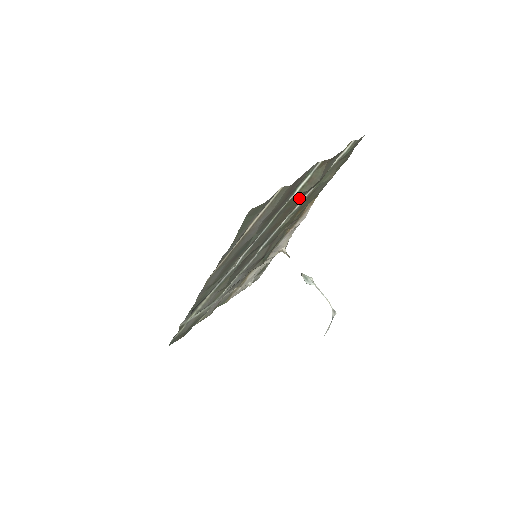
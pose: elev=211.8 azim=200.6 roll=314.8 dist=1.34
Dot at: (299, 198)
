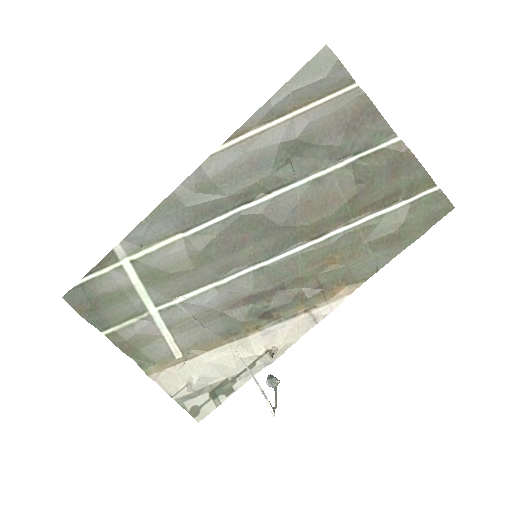
Dot at: (352, 192)
